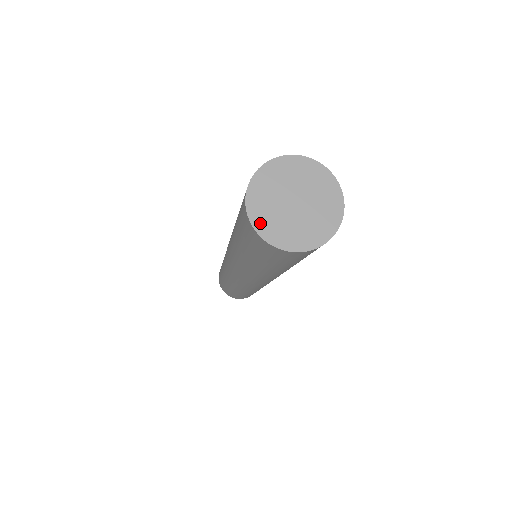
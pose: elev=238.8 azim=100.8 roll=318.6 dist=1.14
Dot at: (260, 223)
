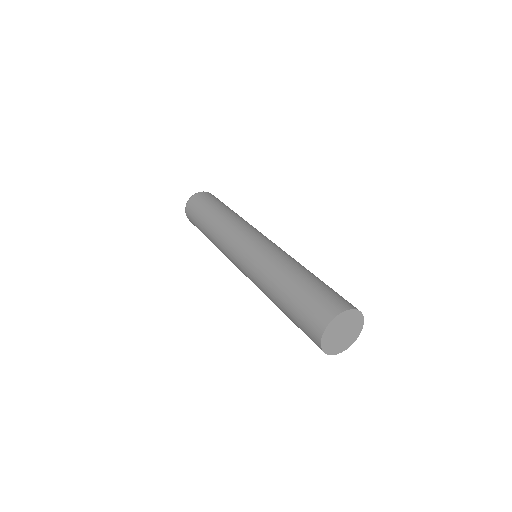
Dot at: (325, 344)
